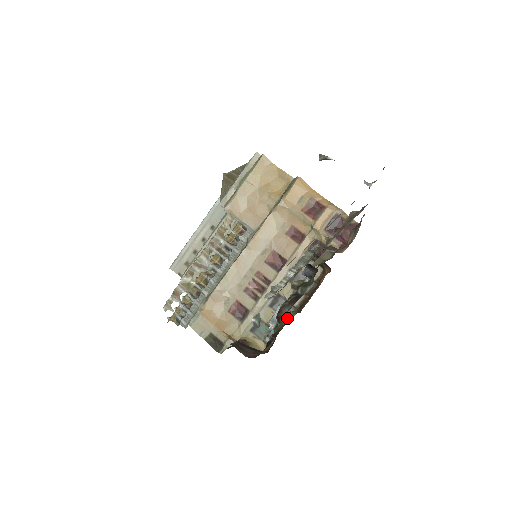
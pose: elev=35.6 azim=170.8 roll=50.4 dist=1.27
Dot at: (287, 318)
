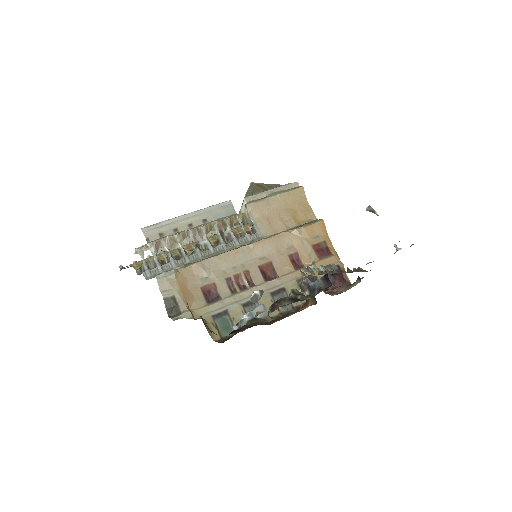
Dot at: (265, 319)
